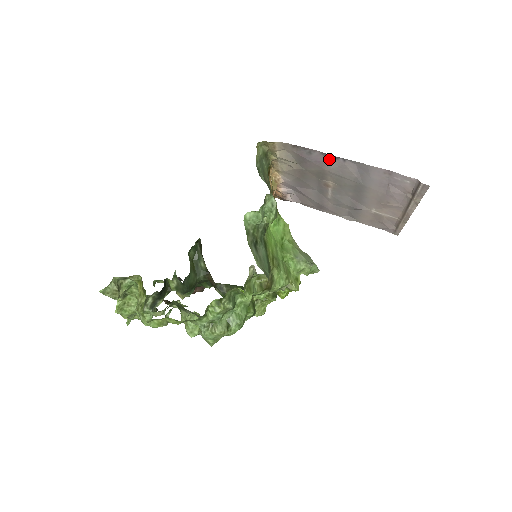
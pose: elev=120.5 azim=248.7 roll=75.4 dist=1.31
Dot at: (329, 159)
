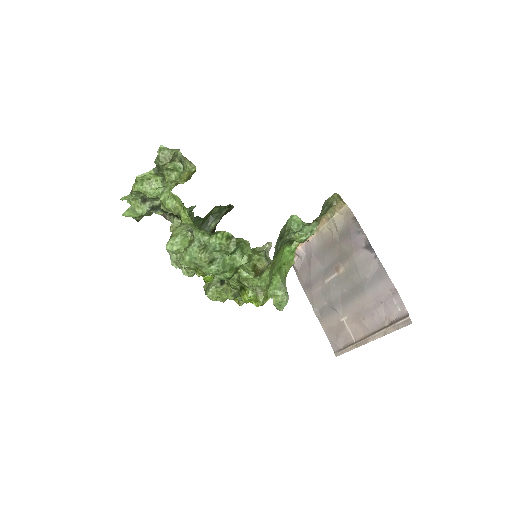
Dot at: (366, 248)
